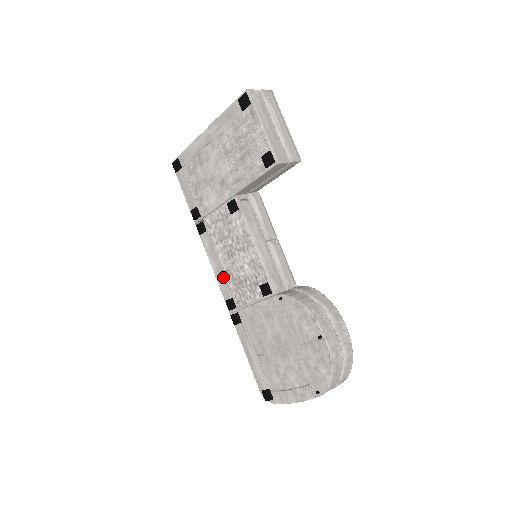
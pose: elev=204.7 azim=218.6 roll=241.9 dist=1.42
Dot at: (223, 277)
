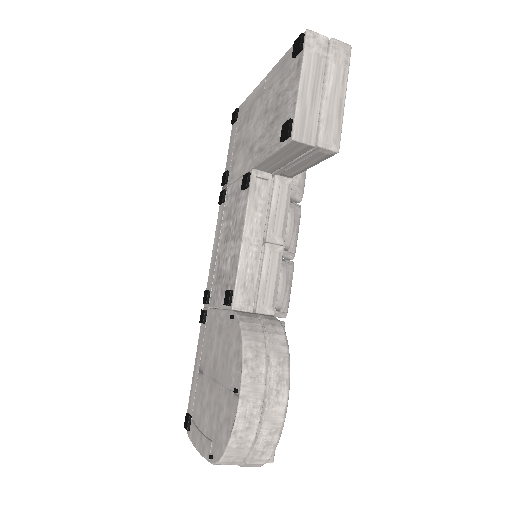
Dot at: (214, 262)
